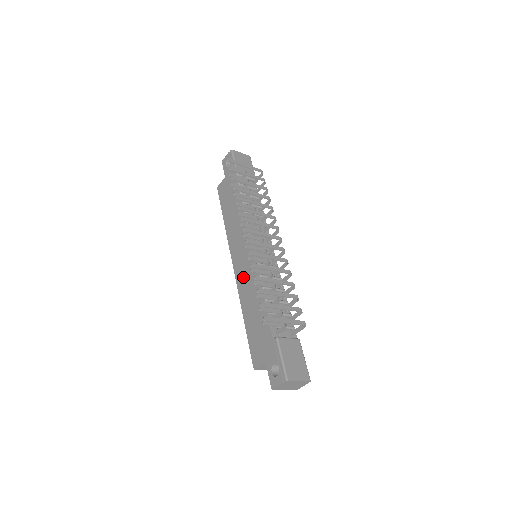
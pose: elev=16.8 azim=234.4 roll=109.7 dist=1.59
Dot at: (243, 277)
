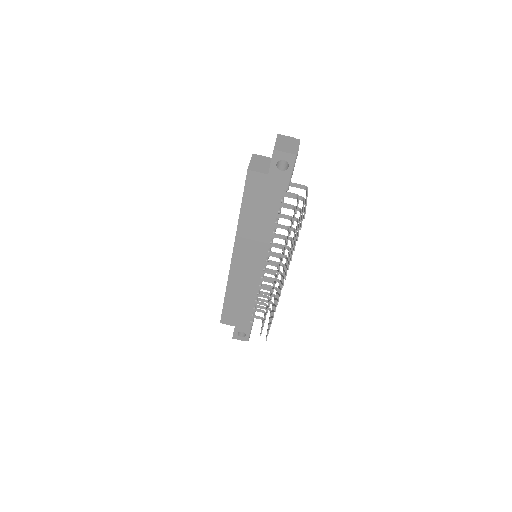
Dot at: (241, 275)
